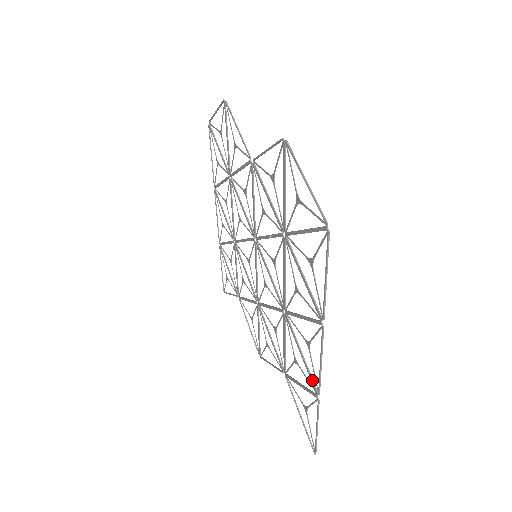
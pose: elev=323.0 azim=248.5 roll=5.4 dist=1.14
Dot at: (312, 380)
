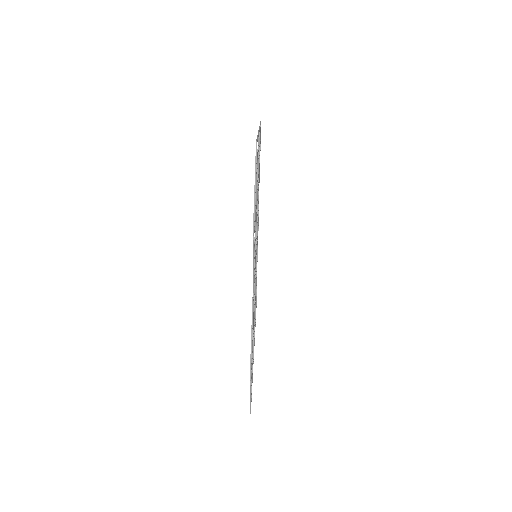
Dot at: occluded
